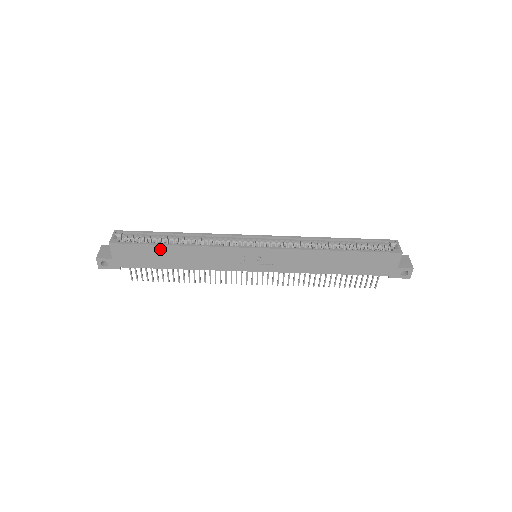
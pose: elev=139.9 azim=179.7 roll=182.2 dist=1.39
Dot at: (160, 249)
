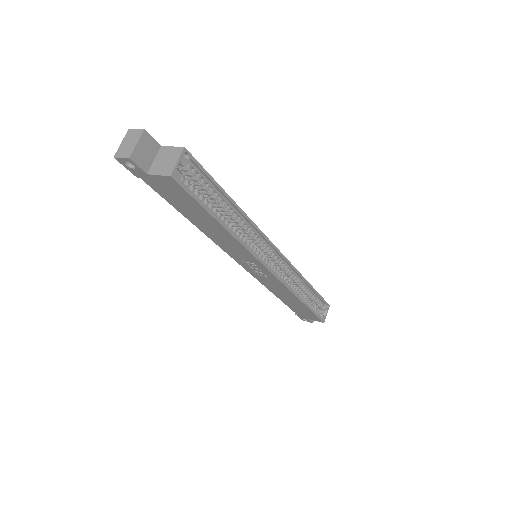
Dot at: (207, 216)
